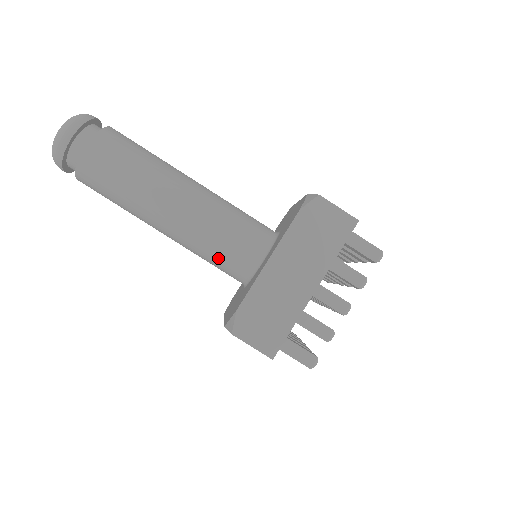
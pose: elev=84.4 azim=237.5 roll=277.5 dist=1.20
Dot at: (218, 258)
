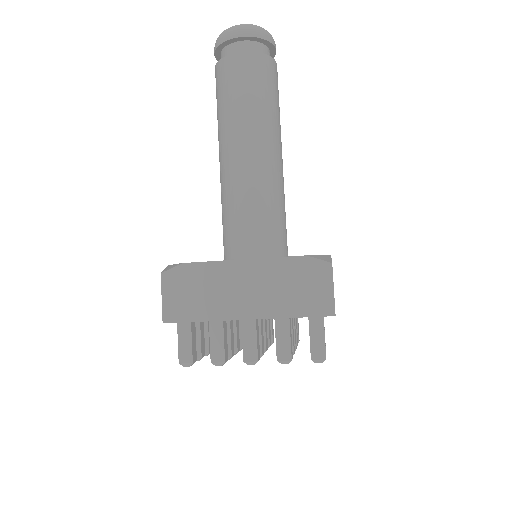
Dot at: (227, 223)
